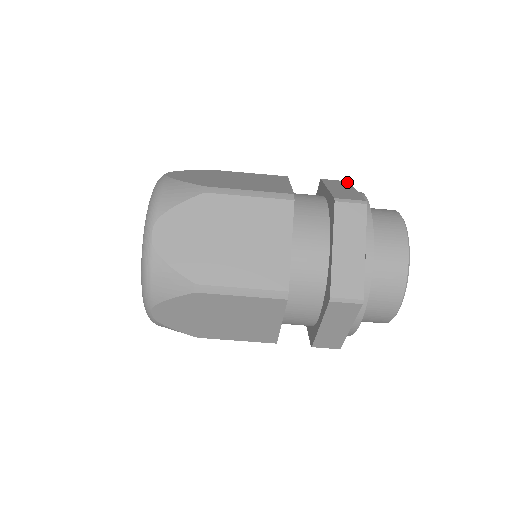
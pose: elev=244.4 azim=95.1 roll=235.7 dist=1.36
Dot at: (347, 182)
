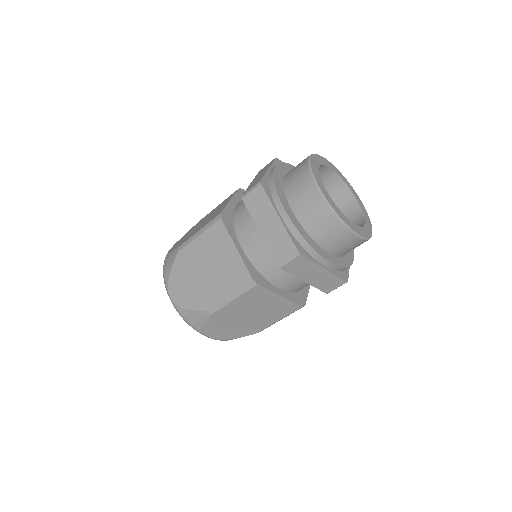
Dot at: (262, 190)
